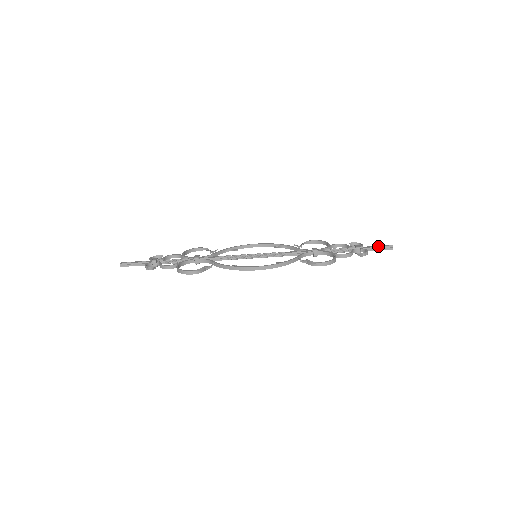
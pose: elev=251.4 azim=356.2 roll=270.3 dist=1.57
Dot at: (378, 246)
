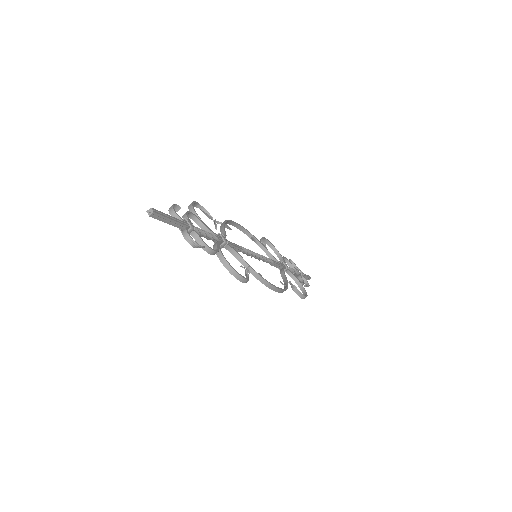
Dot at: occluded
